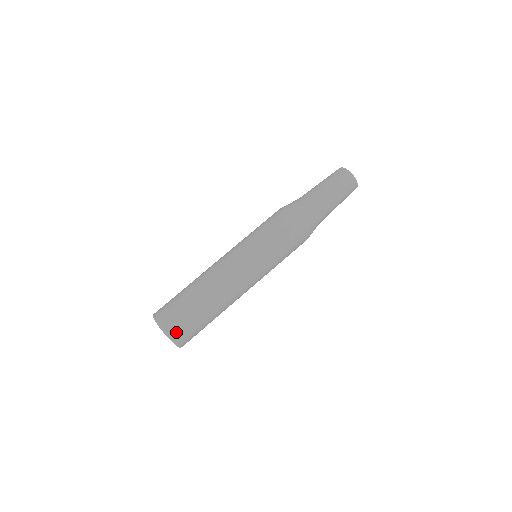
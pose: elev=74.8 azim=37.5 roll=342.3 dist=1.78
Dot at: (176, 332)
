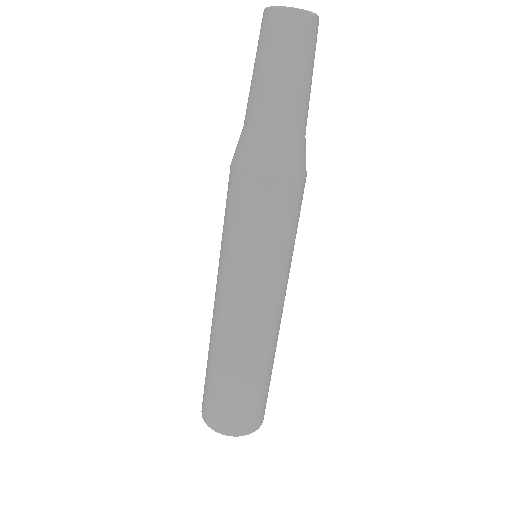
Dot at: (238, 426)
